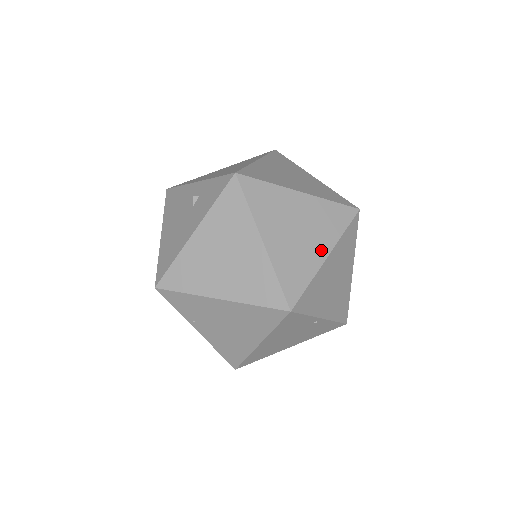
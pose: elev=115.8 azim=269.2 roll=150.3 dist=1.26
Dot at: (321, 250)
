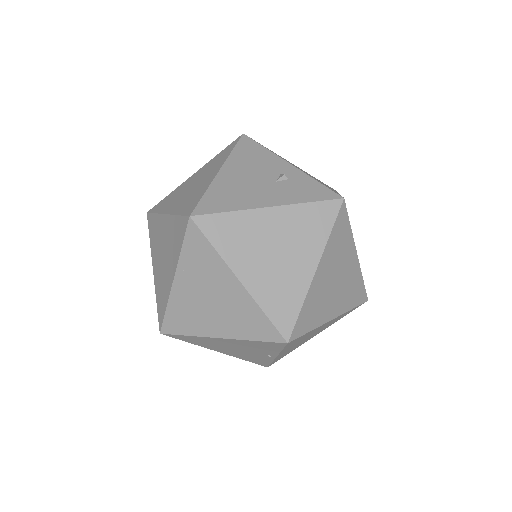
Dot at: (334, 311)
